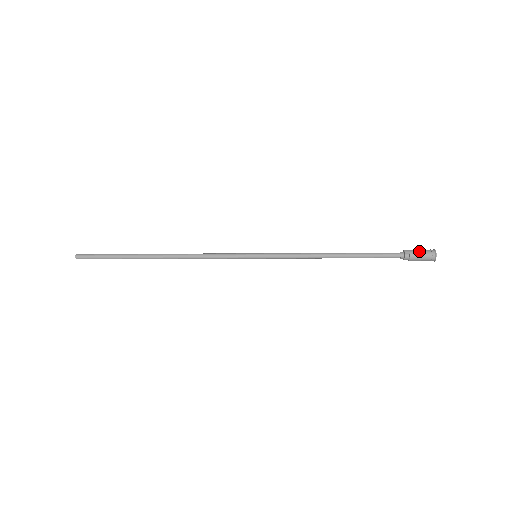
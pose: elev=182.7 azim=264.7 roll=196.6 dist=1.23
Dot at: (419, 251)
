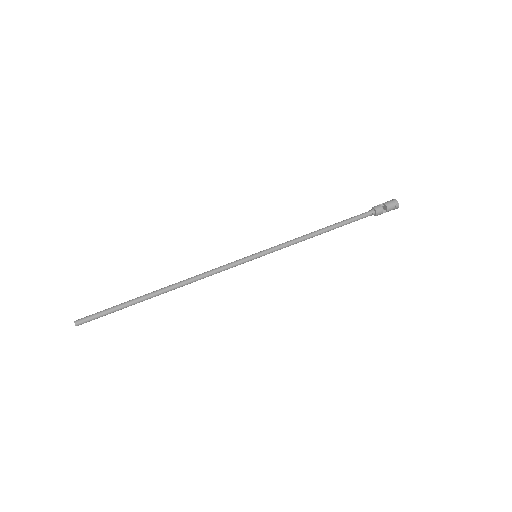
Dot at: (387, 211)
